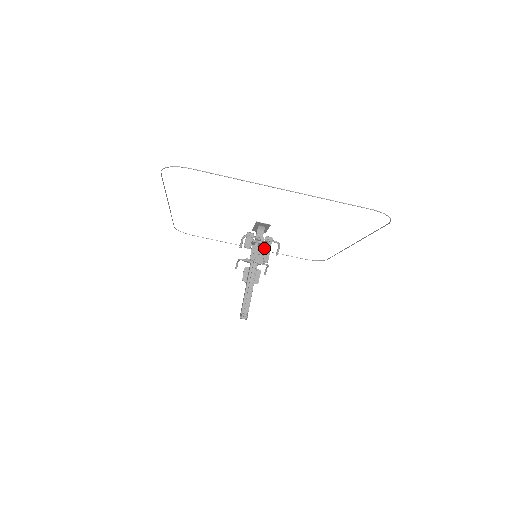
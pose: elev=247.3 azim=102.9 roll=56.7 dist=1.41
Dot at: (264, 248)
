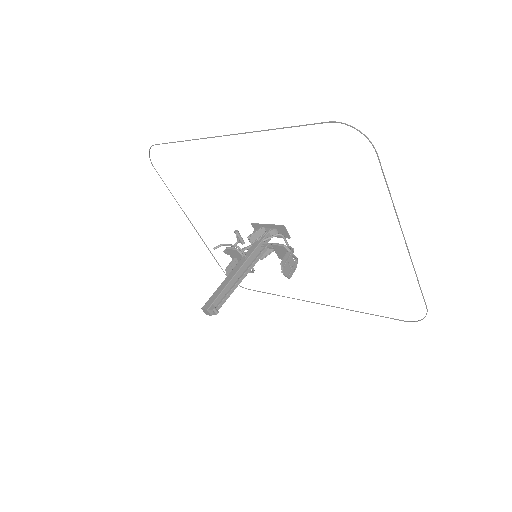
Dot at: (294, 262)
